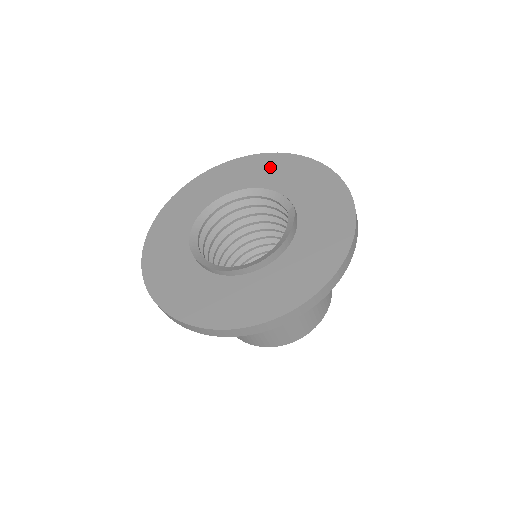
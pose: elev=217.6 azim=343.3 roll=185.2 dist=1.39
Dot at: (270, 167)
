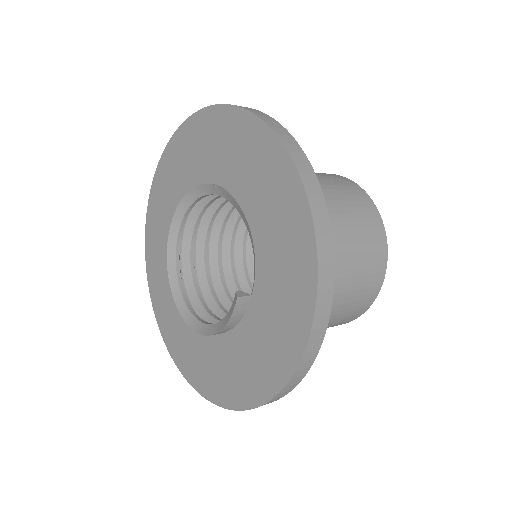
Dot at: (262, 170)
